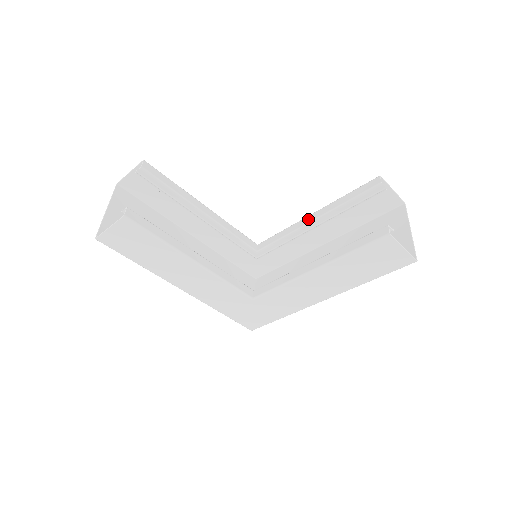
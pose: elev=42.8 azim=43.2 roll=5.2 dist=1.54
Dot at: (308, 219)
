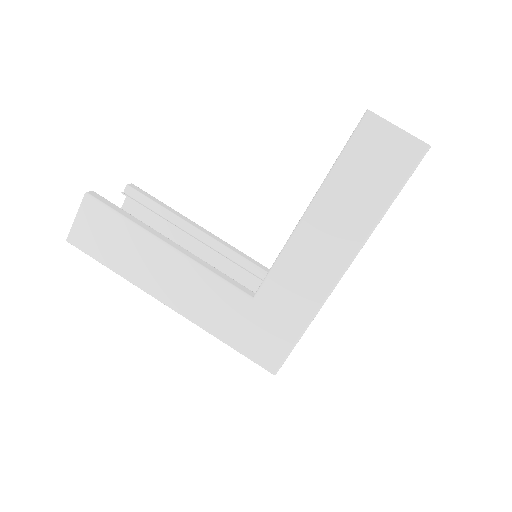
Dot at: occluded
